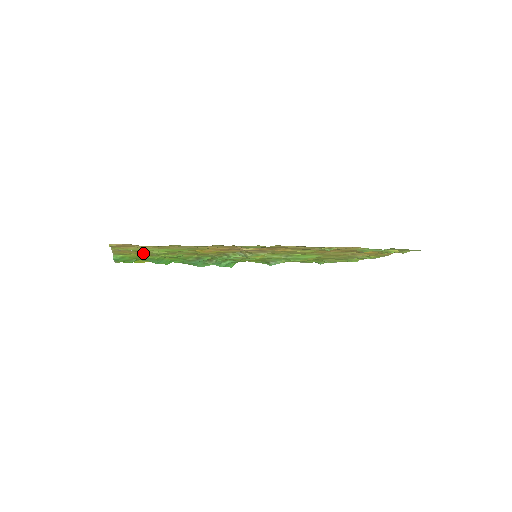
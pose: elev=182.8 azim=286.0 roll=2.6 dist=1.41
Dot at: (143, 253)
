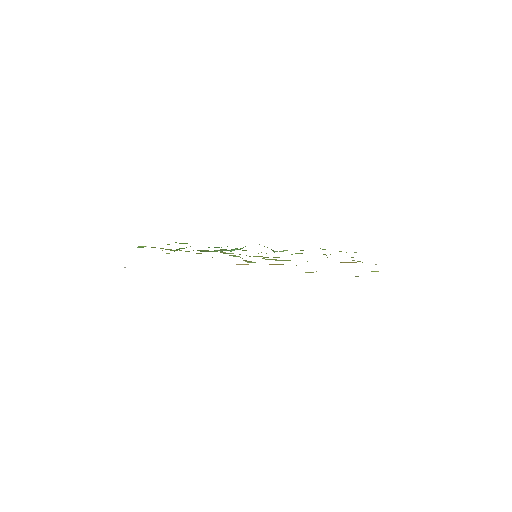
Dot at: (161, 248)
